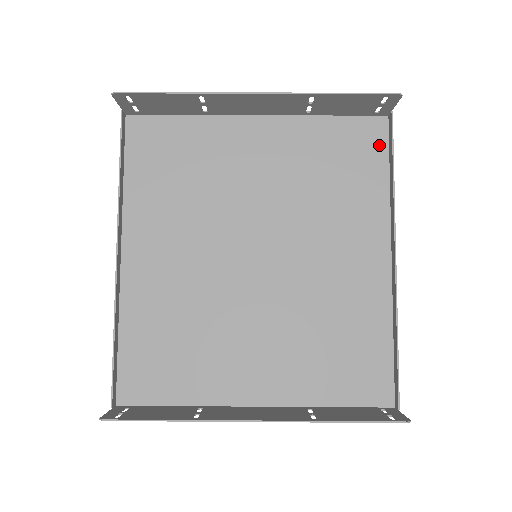
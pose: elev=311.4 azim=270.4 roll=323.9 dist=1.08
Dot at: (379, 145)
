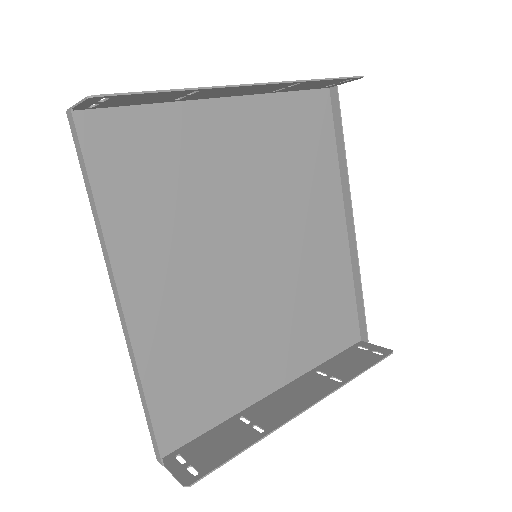
Dot at: (327, 119)
